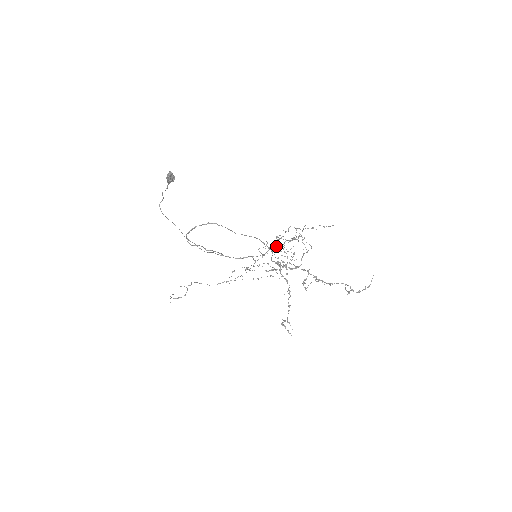
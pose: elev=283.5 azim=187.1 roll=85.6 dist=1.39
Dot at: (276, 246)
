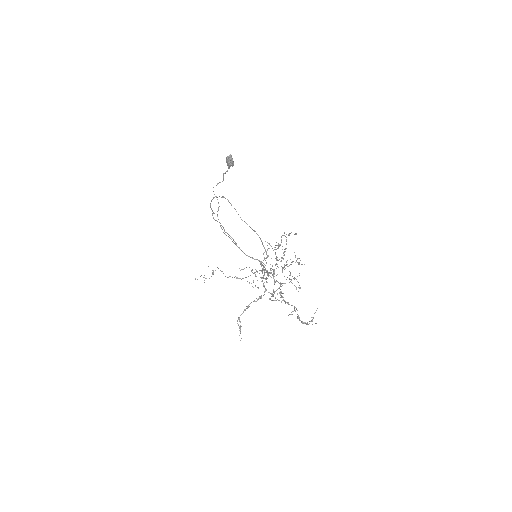
Dot at: (284, 265)
